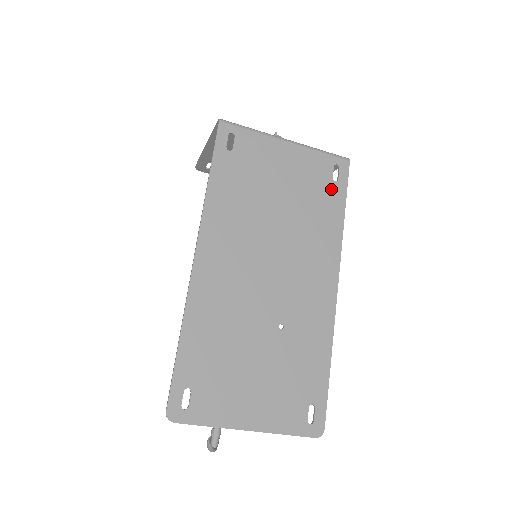
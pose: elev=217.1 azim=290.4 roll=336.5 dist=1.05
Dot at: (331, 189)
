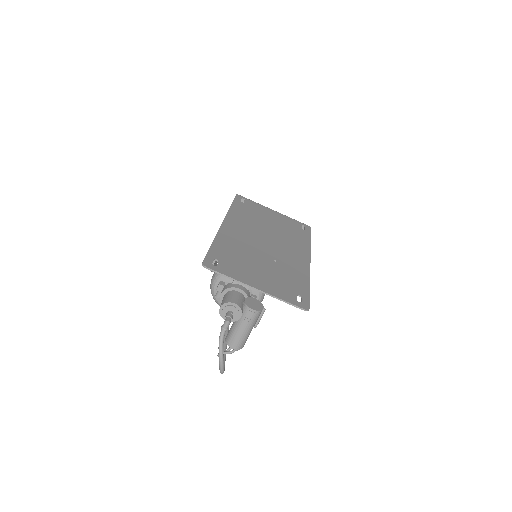
Dot at: (301, 231)
